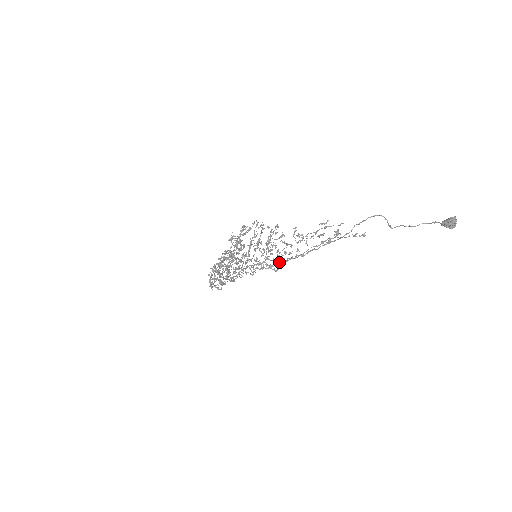
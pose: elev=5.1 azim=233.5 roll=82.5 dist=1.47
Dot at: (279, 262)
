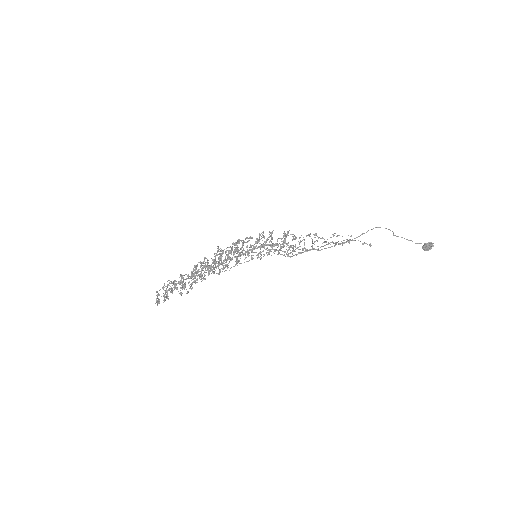
Dot at: (297, 248)
